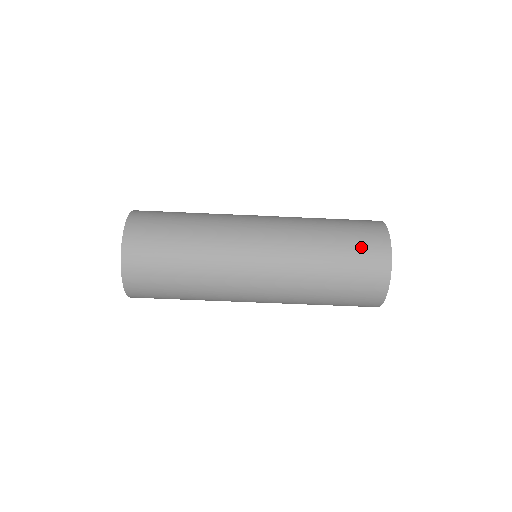
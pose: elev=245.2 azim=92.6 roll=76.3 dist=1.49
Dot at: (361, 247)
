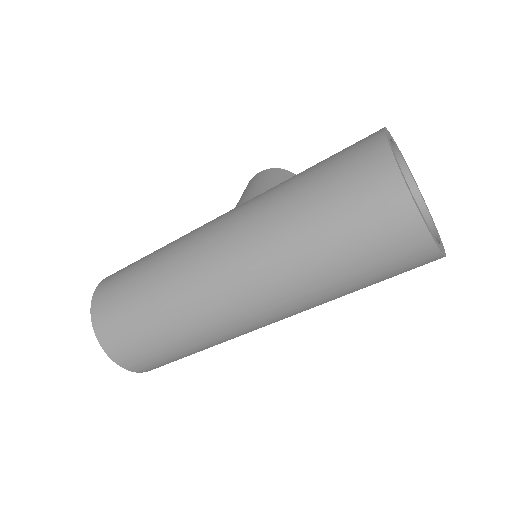
Dot at: (357, 207)
